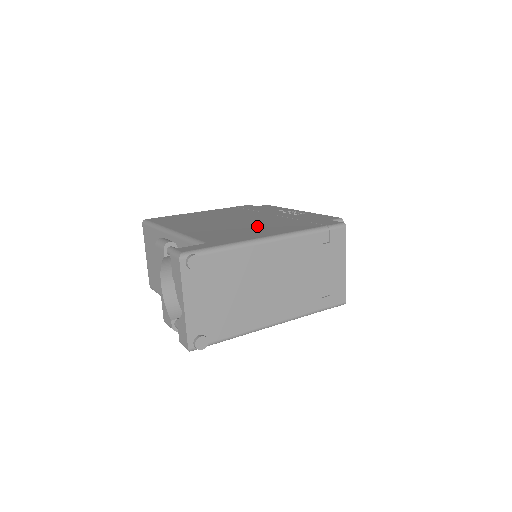
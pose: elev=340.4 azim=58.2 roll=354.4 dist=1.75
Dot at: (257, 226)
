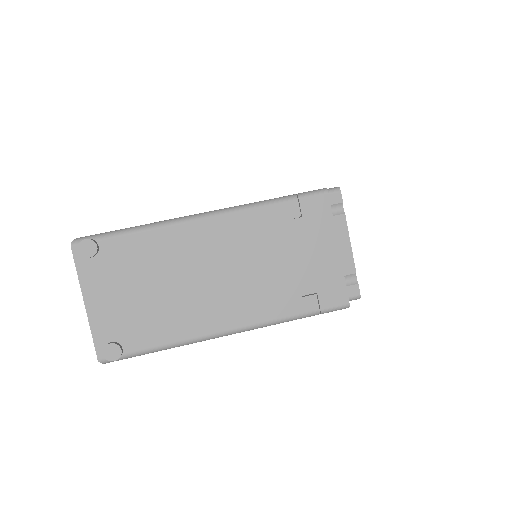
Dot at: occluded
